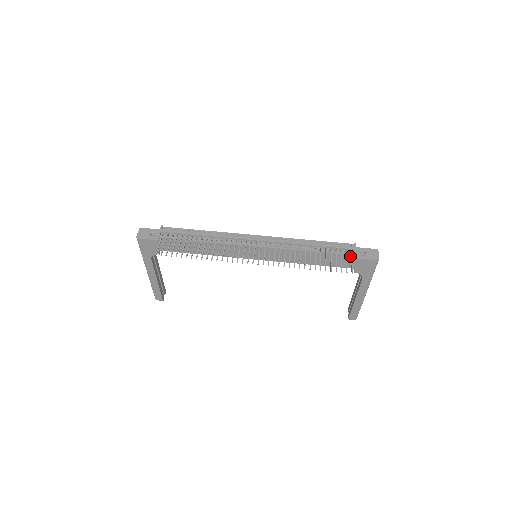
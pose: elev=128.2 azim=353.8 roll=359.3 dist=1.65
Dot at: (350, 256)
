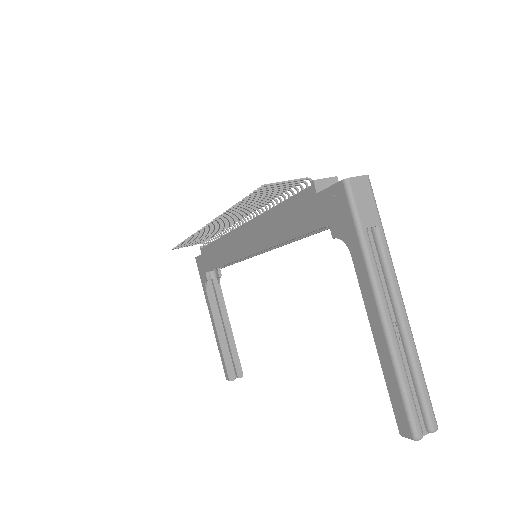
Dot at: (310, 191)
